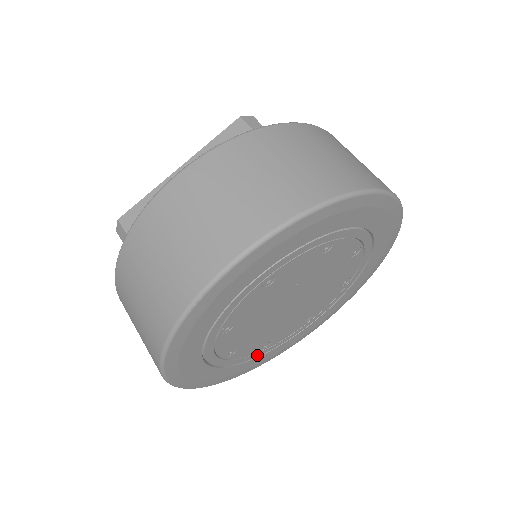
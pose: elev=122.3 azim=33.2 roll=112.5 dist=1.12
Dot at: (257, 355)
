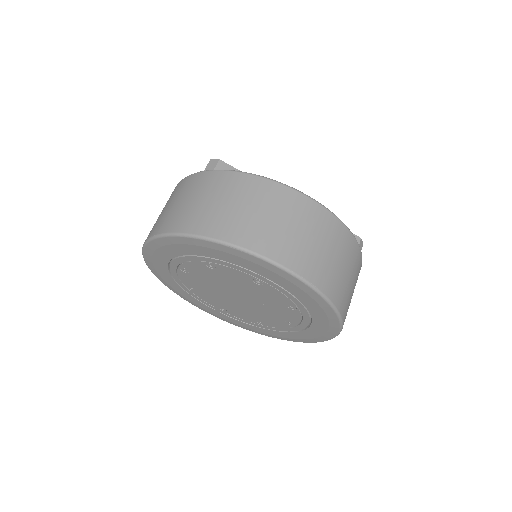
Dot at: (262, 326)
